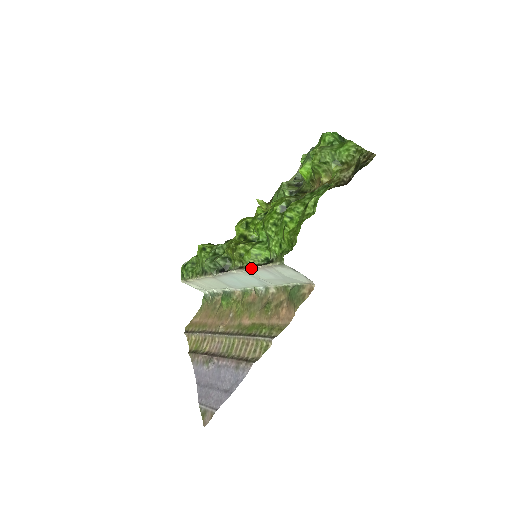
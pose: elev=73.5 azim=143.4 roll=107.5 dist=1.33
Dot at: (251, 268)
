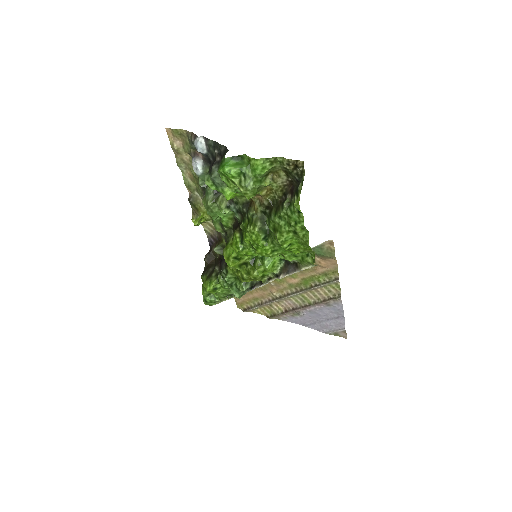
Dot at: occluded
